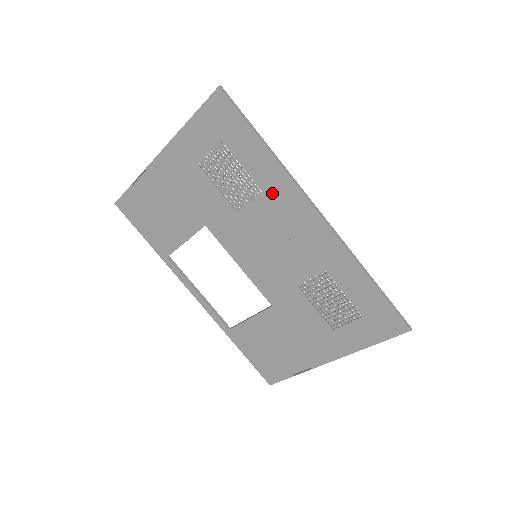
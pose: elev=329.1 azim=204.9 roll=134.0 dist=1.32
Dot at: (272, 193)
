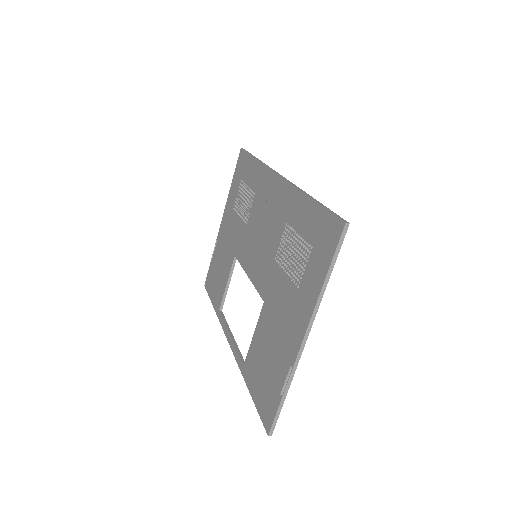
Dot at: (259, 188)
